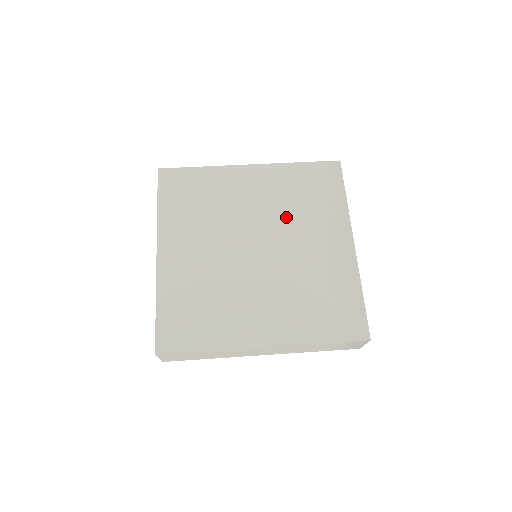
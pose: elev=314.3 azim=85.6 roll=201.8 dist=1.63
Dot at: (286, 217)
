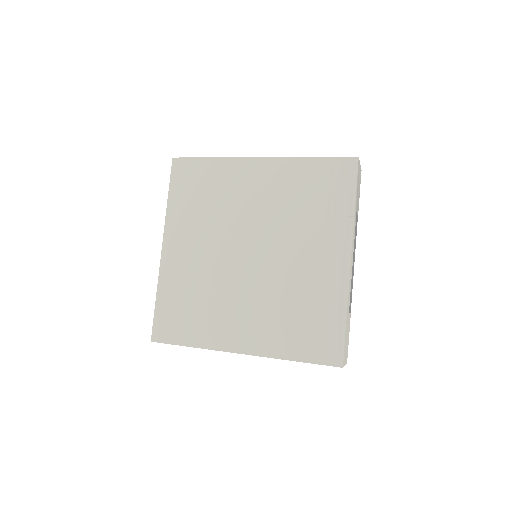
Dot at: (285, 222)
